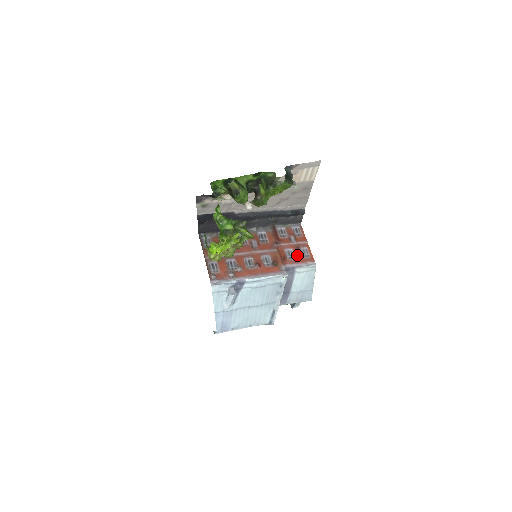
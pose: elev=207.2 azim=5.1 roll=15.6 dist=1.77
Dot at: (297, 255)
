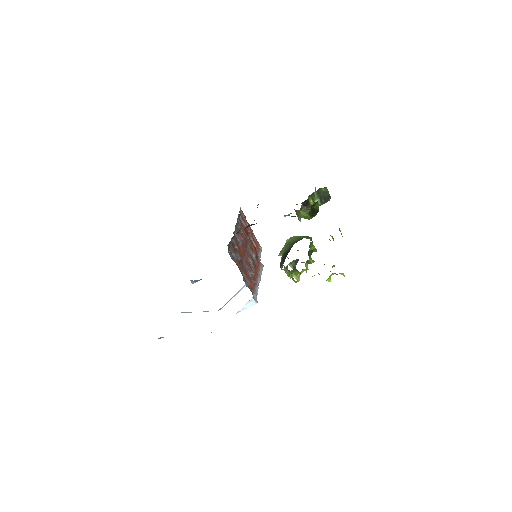
Dot at: (255, 242)
